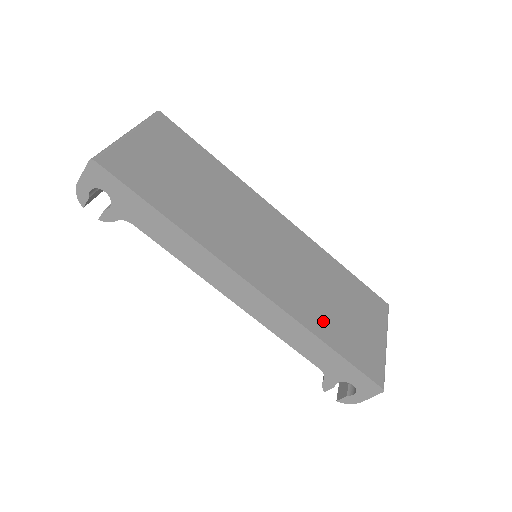
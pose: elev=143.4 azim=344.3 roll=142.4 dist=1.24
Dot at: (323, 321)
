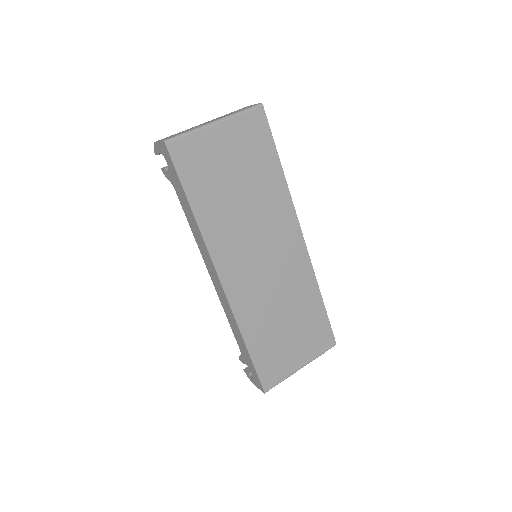
Dot at: (259, 331)
